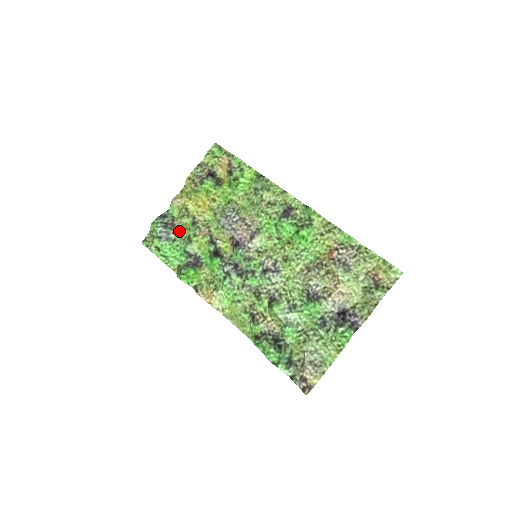
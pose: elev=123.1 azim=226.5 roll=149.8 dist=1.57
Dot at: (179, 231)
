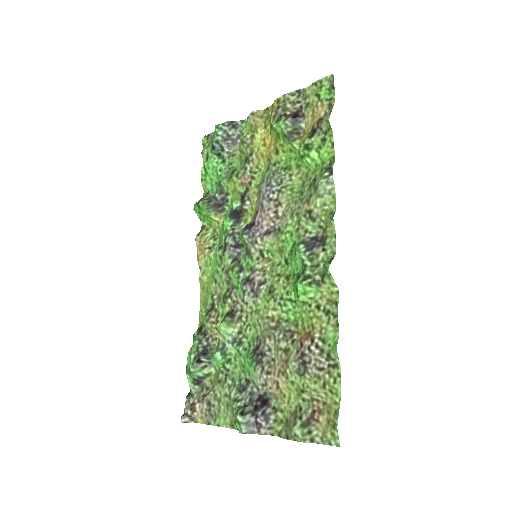
Dot at: (234, 155)
